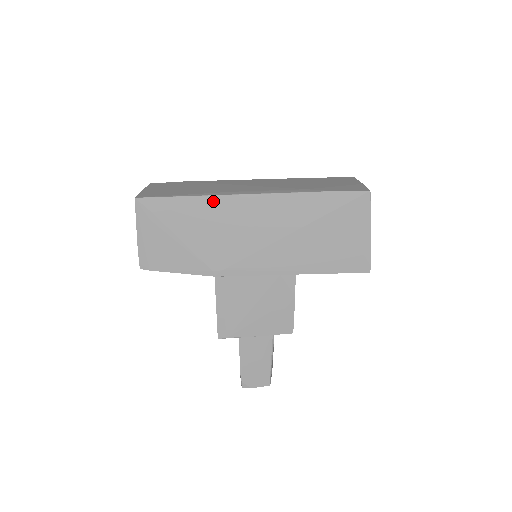
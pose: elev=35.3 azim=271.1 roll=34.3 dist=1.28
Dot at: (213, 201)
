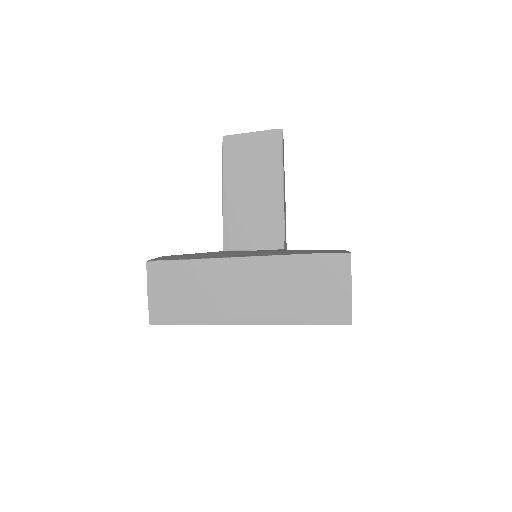
Dot at: (216, 324)
